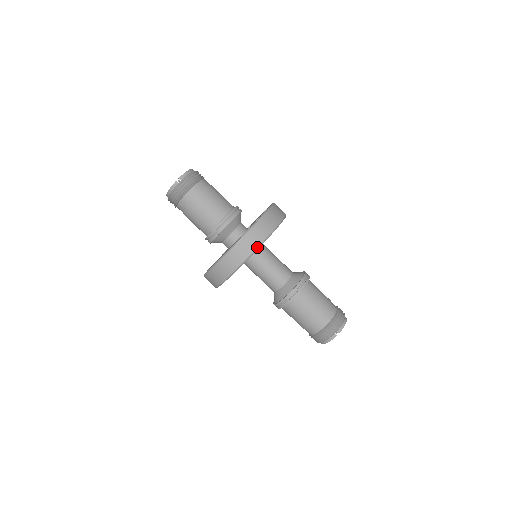
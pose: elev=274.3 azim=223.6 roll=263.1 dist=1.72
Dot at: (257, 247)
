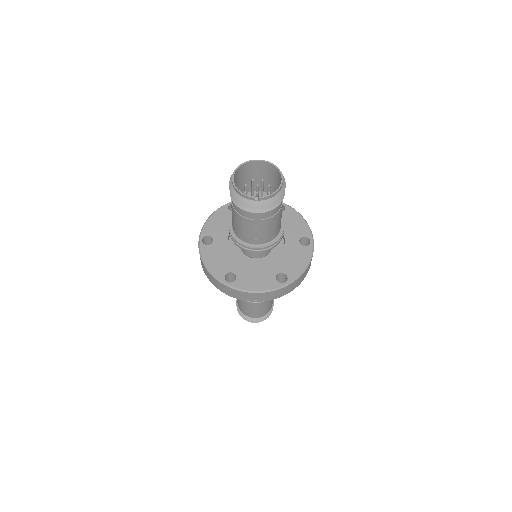
Dot at: (260, 301)
